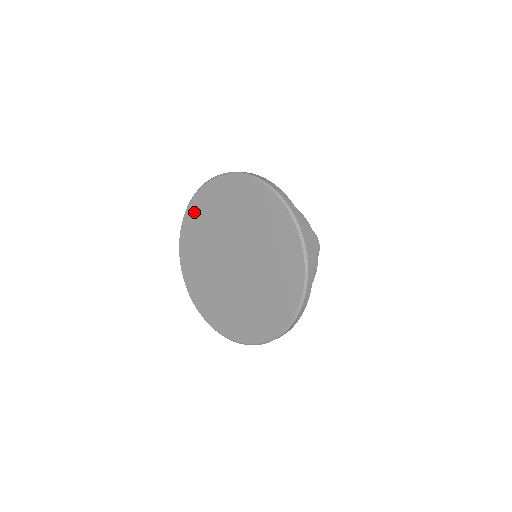
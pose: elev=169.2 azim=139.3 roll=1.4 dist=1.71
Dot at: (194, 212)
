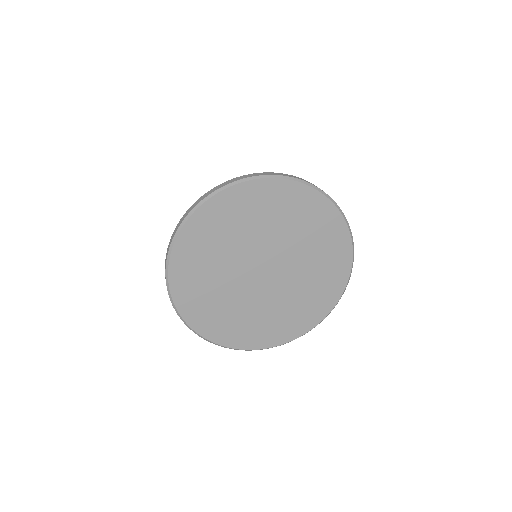
Dot at: (182, 270)
